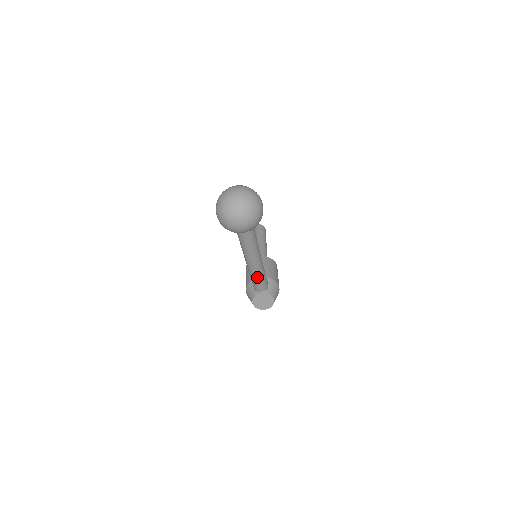
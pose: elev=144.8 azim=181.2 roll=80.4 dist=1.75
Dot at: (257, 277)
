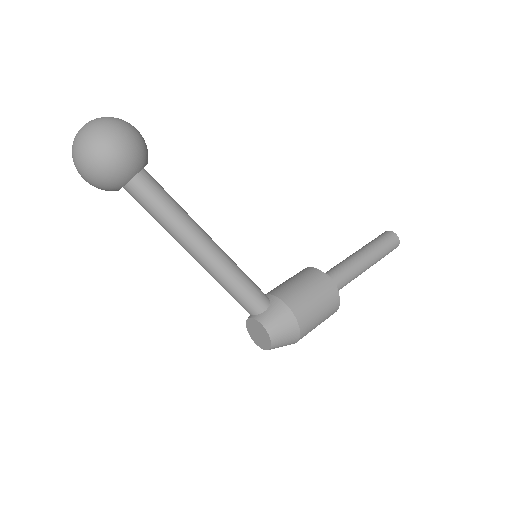
Dot at: (221, 284)
